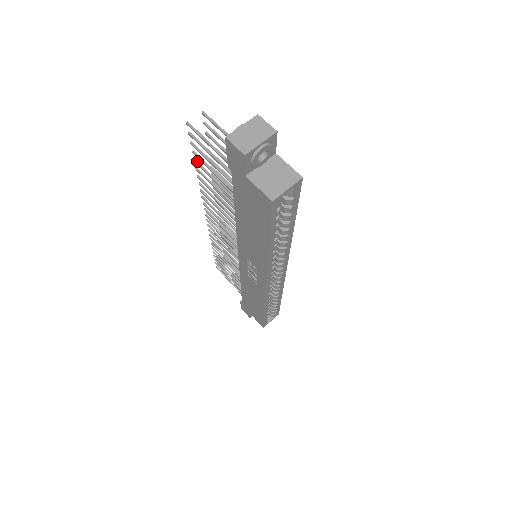
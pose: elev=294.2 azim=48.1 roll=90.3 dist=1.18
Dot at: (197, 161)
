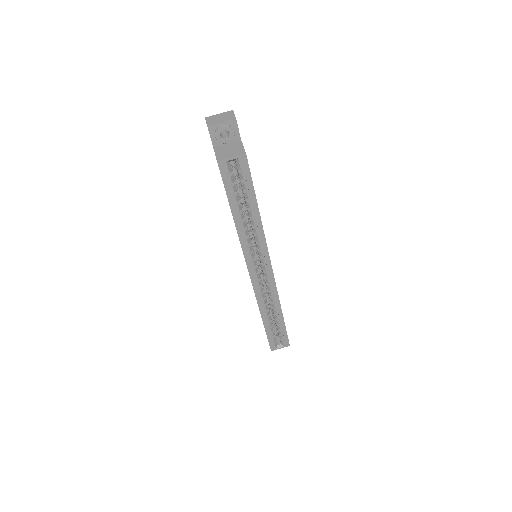
Dot at: occluded
